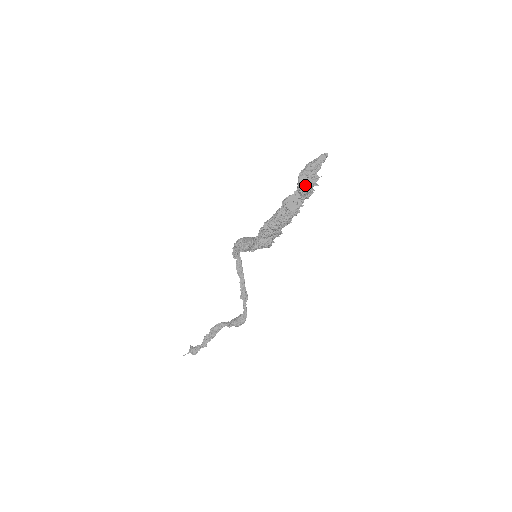
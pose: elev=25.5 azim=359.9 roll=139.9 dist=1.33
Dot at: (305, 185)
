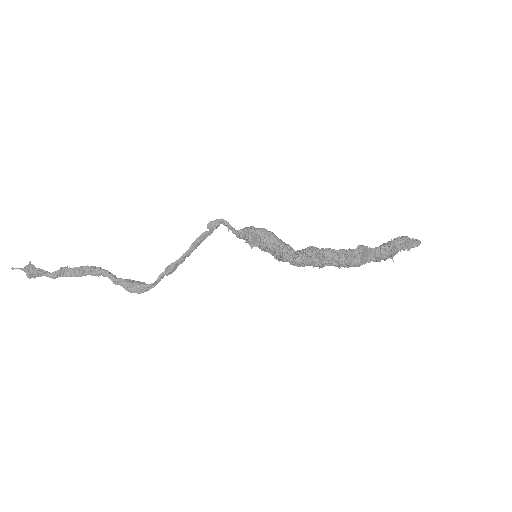
Dot at: (392, 253)
